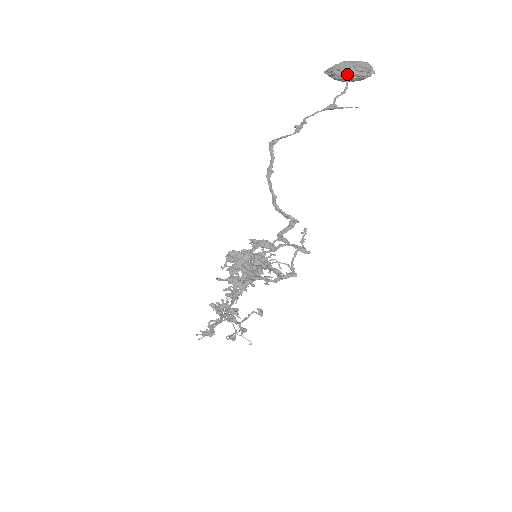
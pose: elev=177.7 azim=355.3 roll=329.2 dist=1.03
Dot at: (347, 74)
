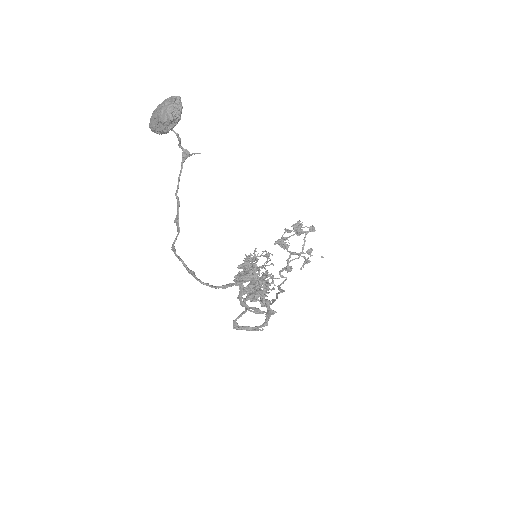
Dot at: (164, 133)
